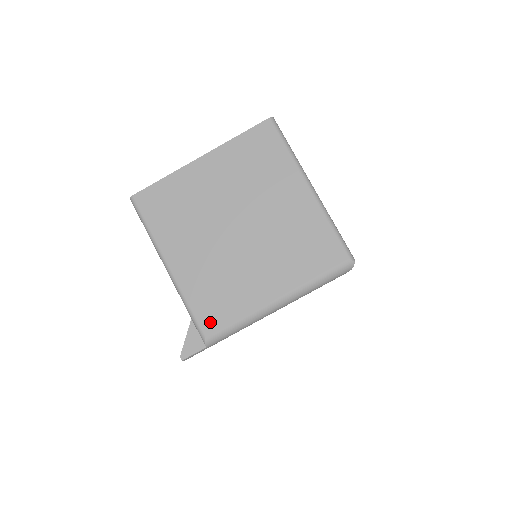
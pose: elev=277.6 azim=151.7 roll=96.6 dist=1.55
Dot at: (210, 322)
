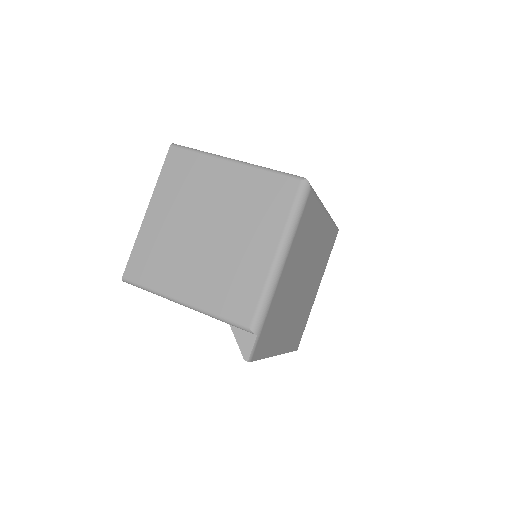
Dot at: (243, 314)
